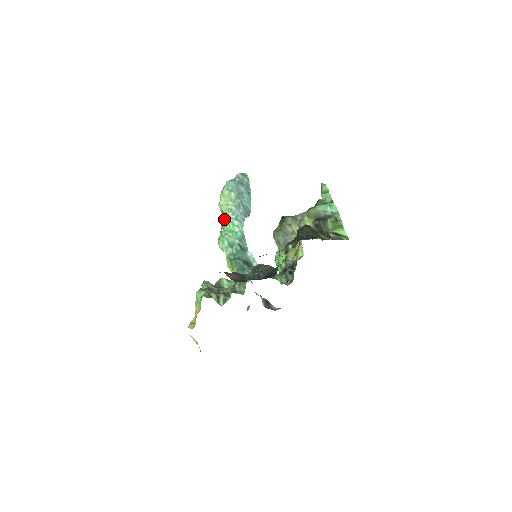
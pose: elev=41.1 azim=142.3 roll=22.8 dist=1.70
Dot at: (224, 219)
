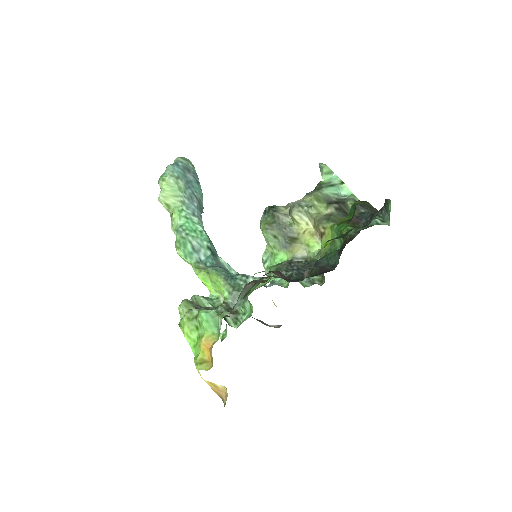
Dot at: (178, 215)
